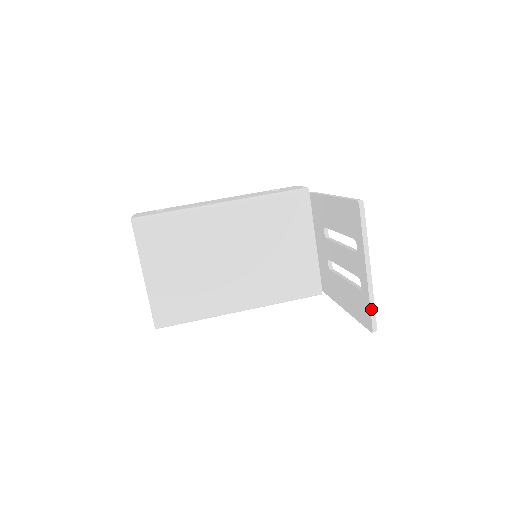
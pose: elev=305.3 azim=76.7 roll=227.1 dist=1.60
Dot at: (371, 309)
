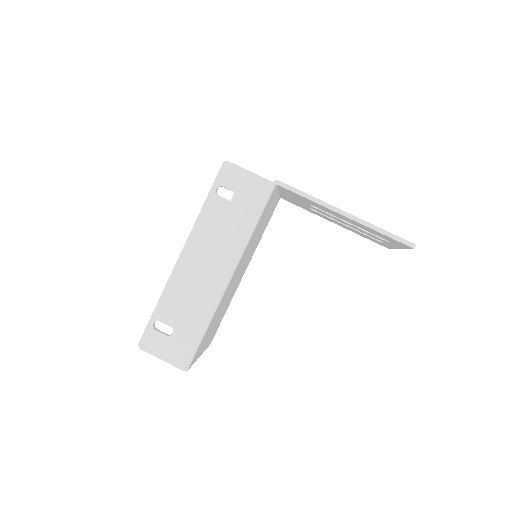
Dot at: occluded
